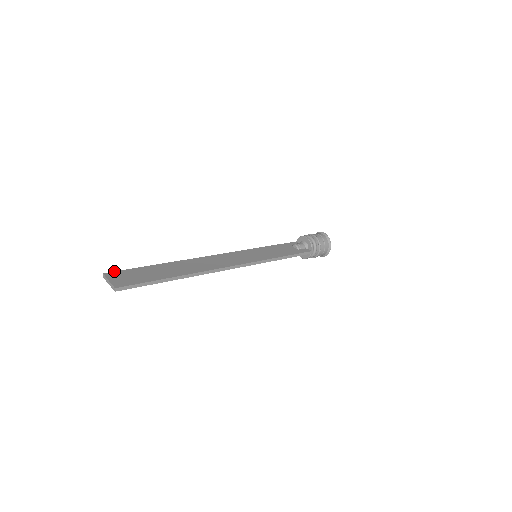
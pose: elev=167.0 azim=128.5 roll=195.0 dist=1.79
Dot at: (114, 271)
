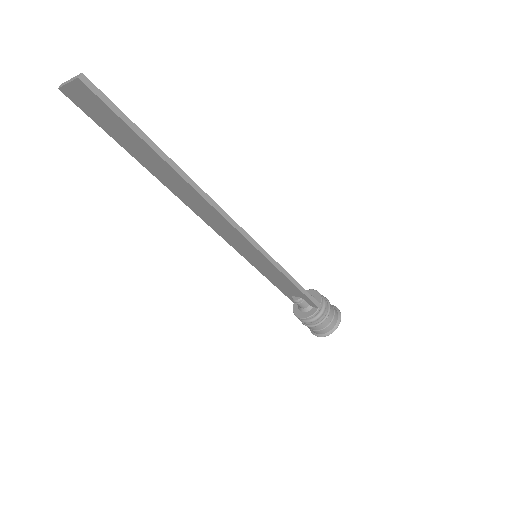
Dot at: occluded
